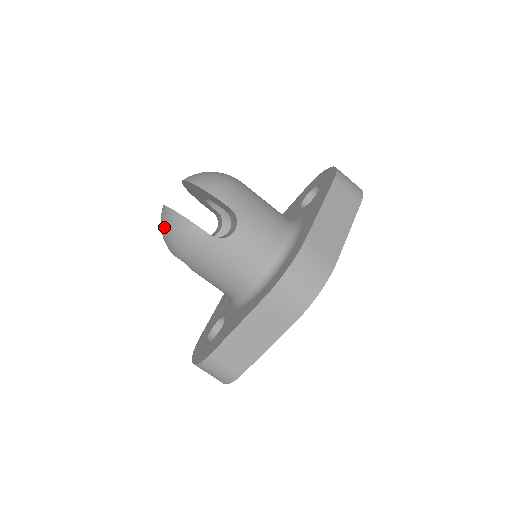
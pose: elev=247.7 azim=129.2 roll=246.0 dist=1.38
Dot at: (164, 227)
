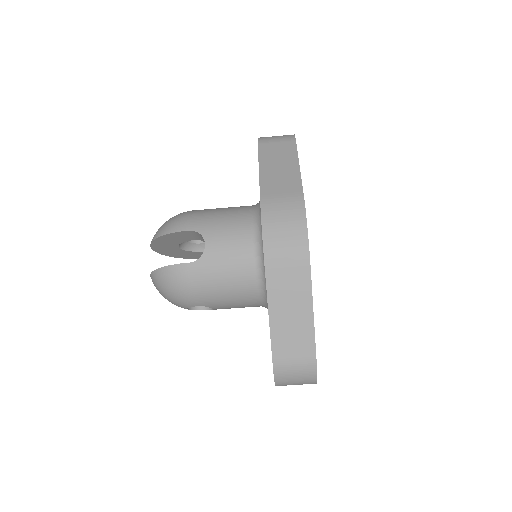
Dot at: (160, 292)
